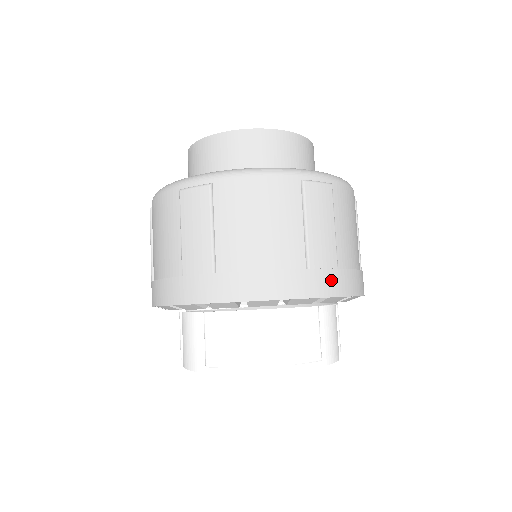
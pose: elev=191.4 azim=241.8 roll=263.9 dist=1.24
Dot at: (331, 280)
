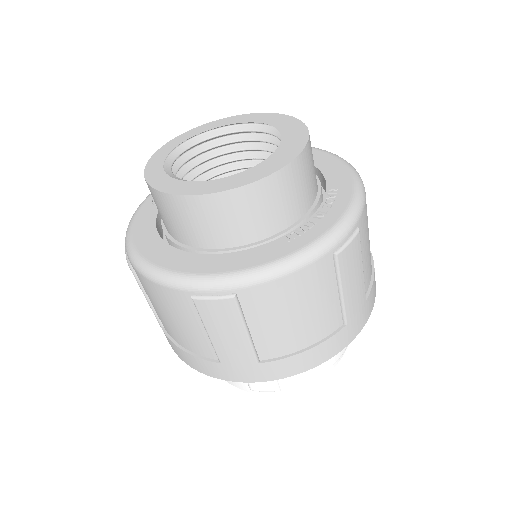
Dot at: (362, 315)
